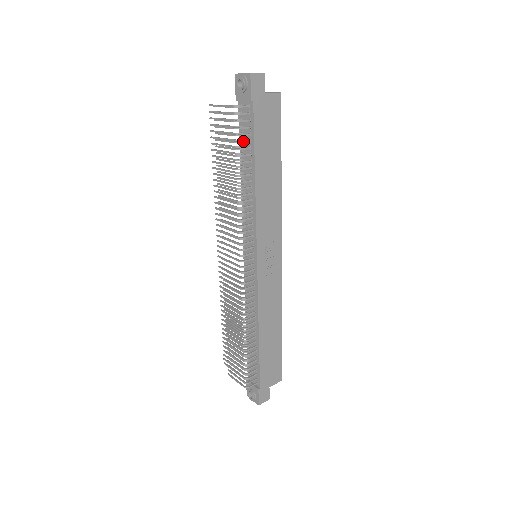
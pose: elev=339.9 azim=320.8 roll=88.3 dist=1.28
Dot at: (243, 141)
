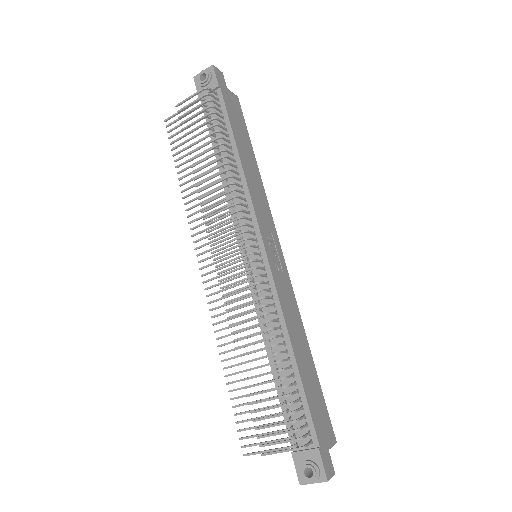
Dot at: (219, 119)
